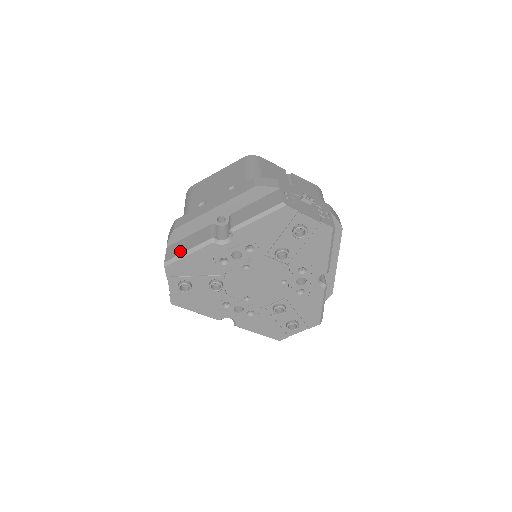
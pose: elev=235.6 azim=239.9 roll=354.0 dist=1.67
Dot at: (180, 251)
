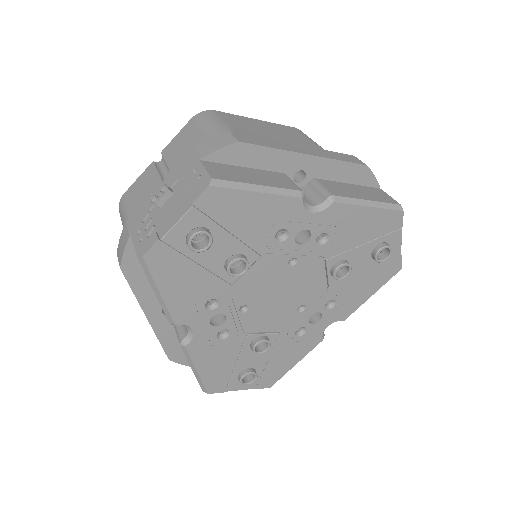
Dot at: (242, 178)
